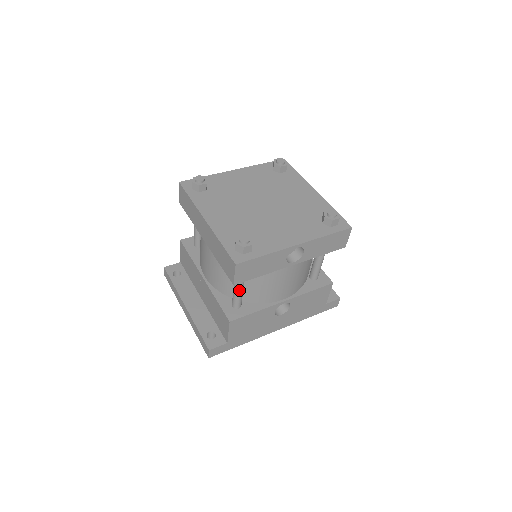
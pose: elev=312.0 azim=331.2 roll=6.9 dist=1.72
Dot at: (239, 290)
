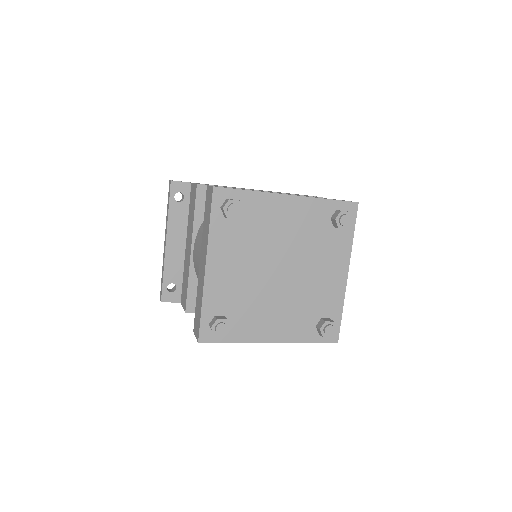
Dot at: occluded
